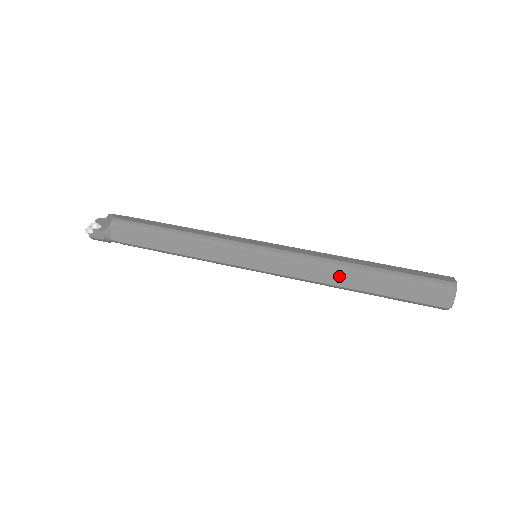
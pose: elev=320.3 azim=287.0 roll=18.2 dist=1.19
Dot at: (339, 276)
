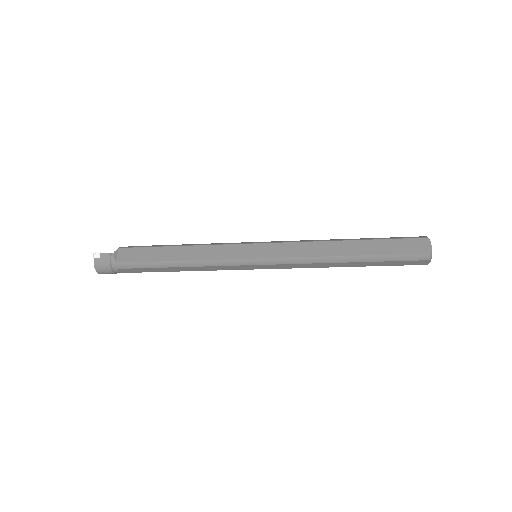
Dot at: (333, 247)
